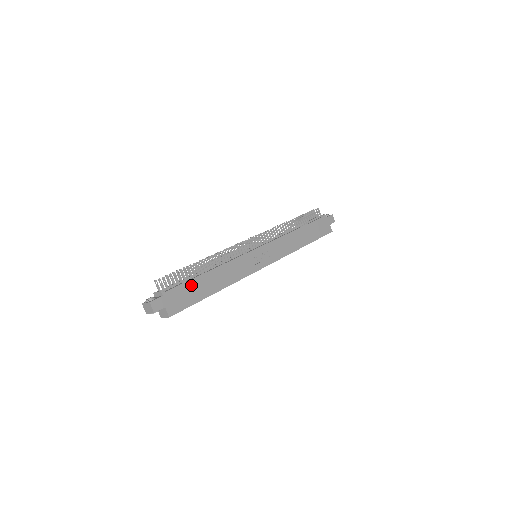
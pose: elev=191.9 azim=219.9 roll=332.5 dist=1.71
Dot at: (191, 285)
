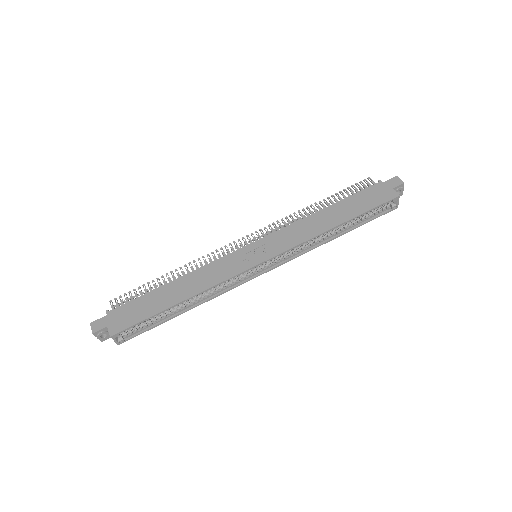
Dot at: (145, 299)
